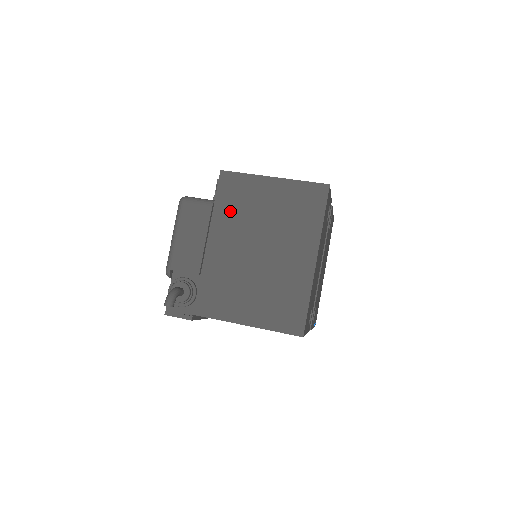
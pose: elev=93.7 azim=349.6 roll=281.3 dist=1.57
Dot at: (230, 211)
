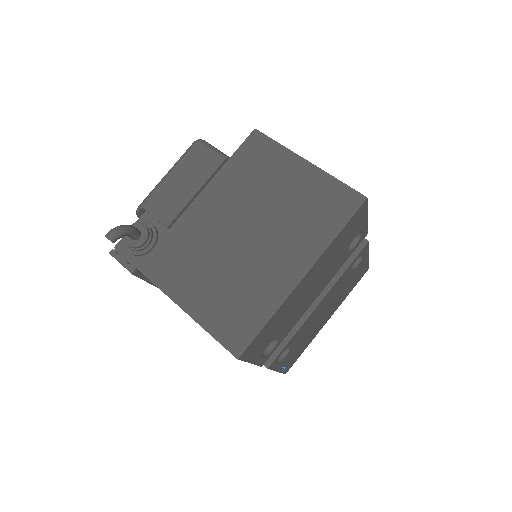
Dot at: (240, 176)
